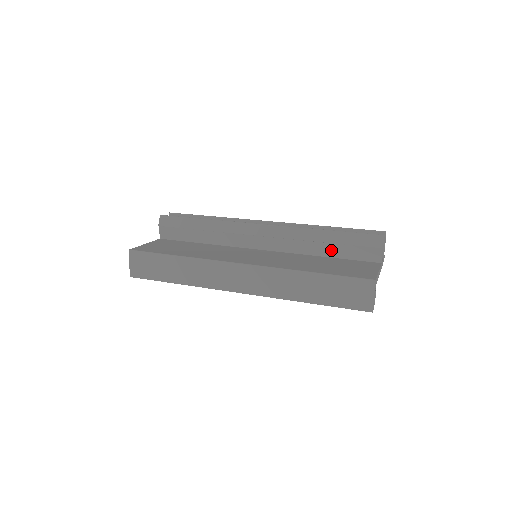
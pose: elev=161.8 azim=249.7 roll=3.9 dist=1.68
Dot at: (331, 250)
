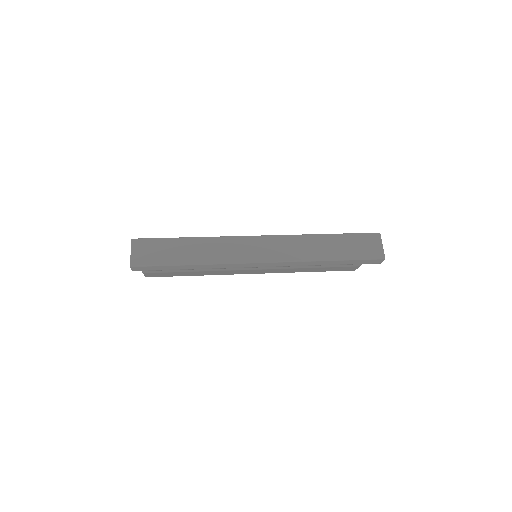
Dot at: occluded
